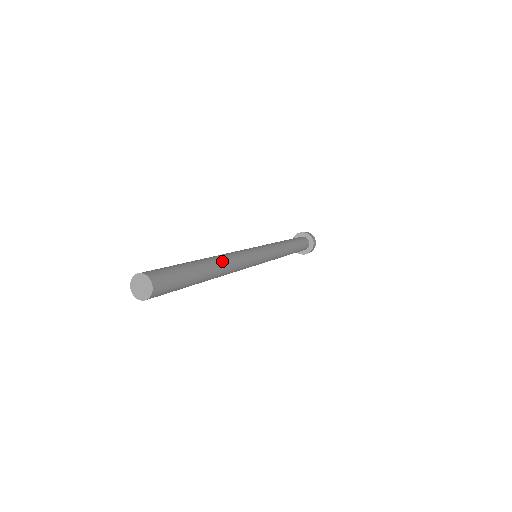
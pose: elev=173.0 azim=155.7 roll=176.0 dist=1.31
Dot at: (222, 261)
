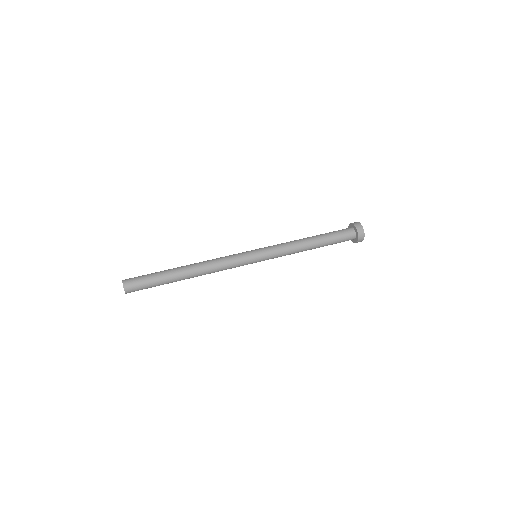
Dot at: (196, 266)
